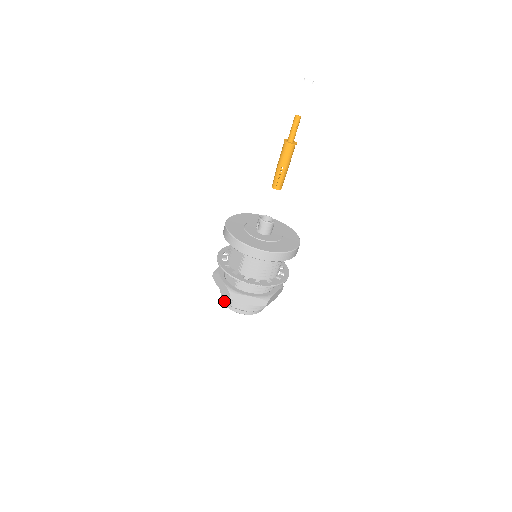
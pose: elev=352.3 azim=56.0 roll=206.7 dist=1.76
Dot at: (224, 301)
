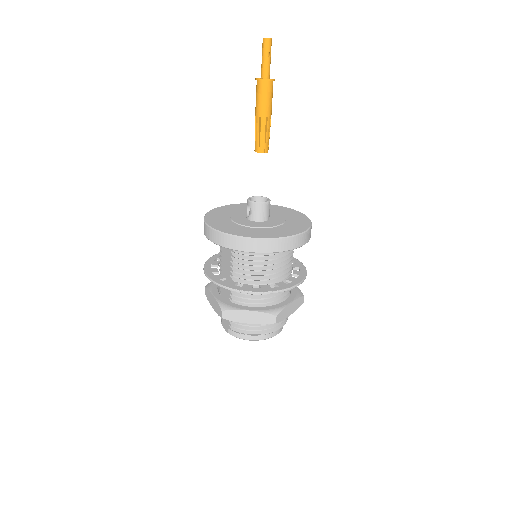
Dot at: (224, 325)
